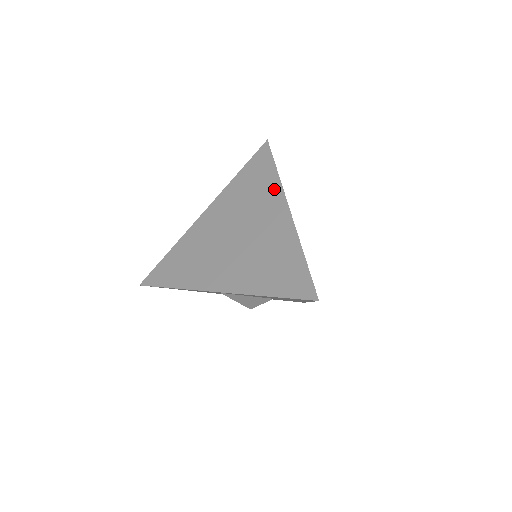
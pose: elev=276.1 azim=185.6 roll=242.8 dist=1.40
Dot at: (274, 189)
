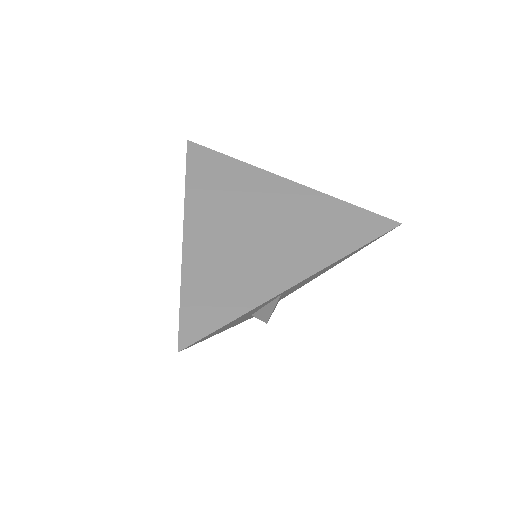
Dot at: (252, 173)
